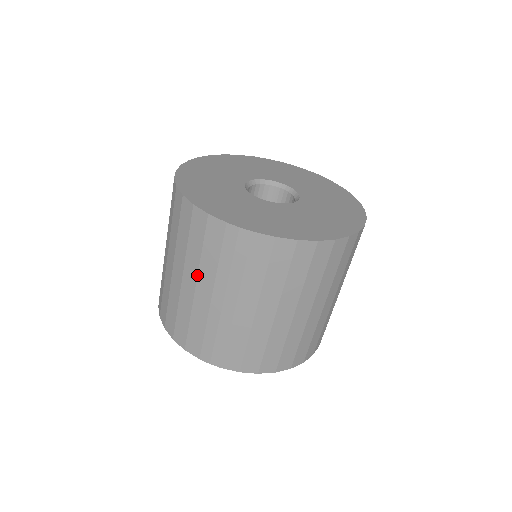
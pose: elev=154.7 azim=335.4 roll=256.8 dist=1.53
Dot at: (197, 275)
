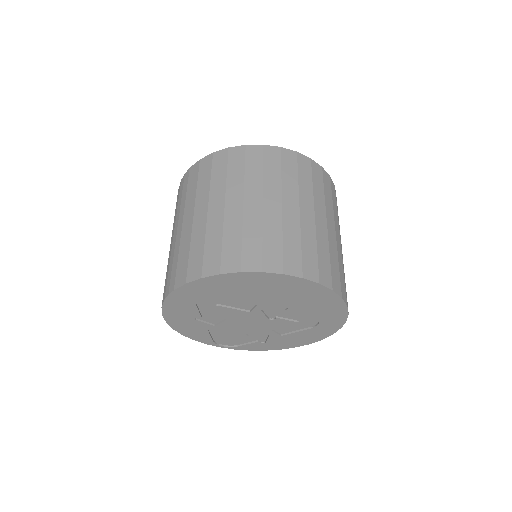
Dot at: occluded
